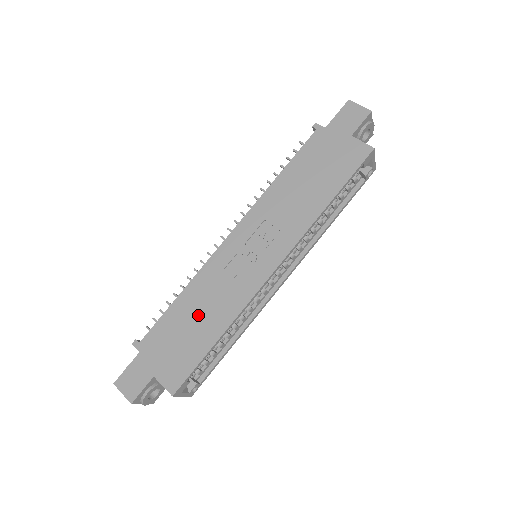
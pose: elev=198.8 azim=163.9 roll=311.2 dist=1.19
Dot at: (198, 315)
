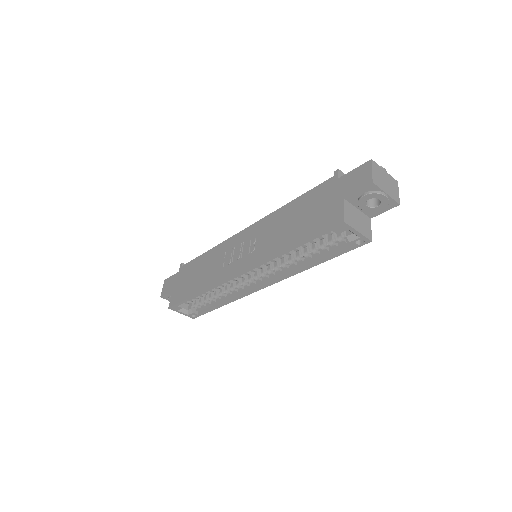
Dot at: (202, 271)
